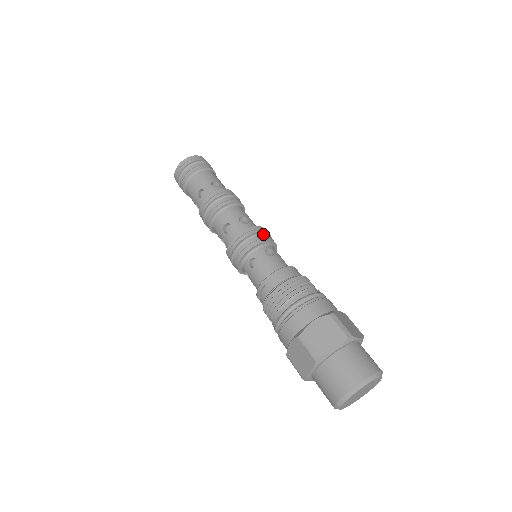
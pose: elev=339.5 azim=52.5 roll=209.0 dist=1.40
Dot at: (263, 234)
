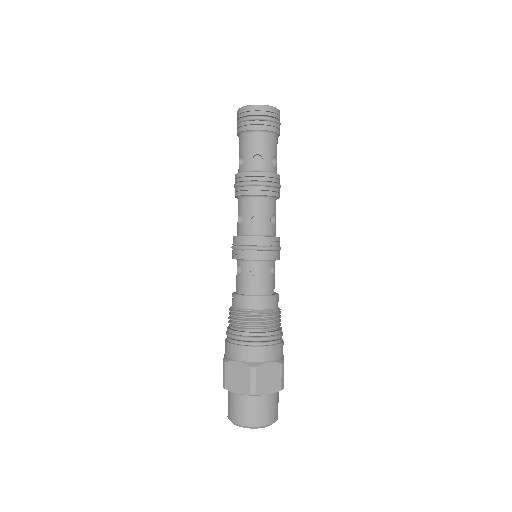
Dot at: (260, 249)
